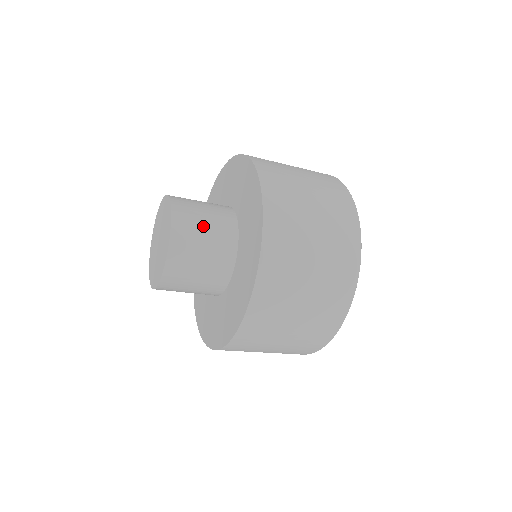
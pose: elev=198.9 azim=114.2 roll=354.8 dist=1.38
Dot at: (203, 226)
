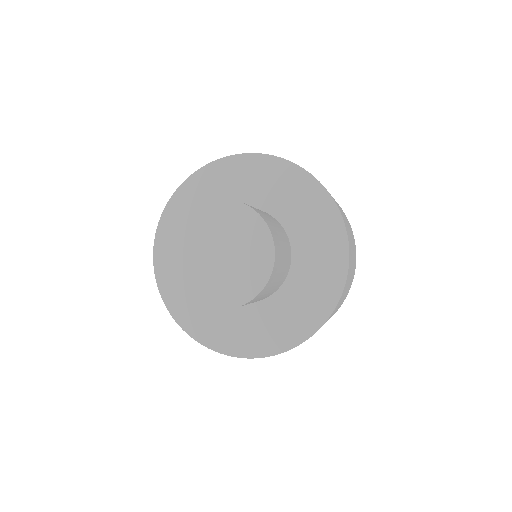
Dot at: (283, 260)
